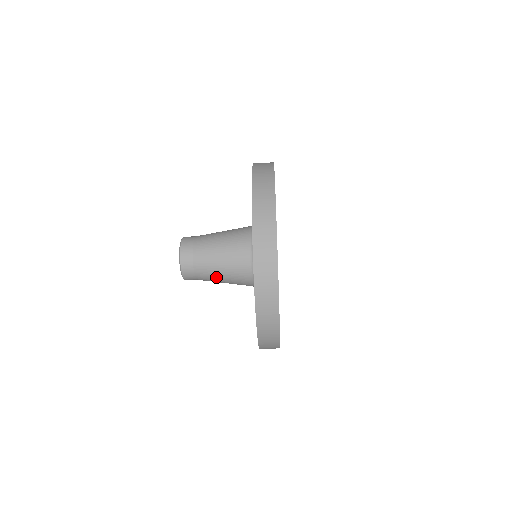
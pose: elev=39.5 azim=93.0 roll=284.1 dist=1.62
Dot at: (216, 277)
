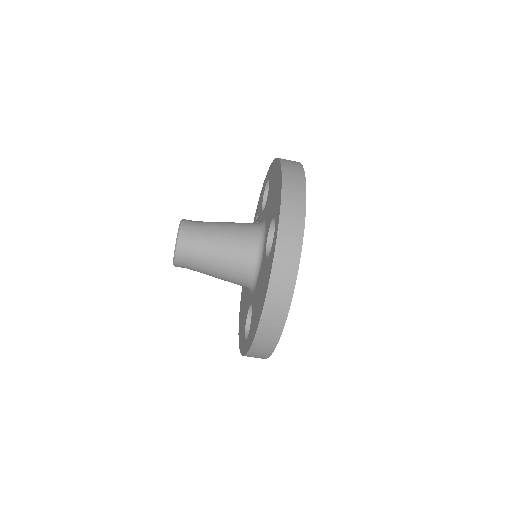
Dot at: (211, 273)
